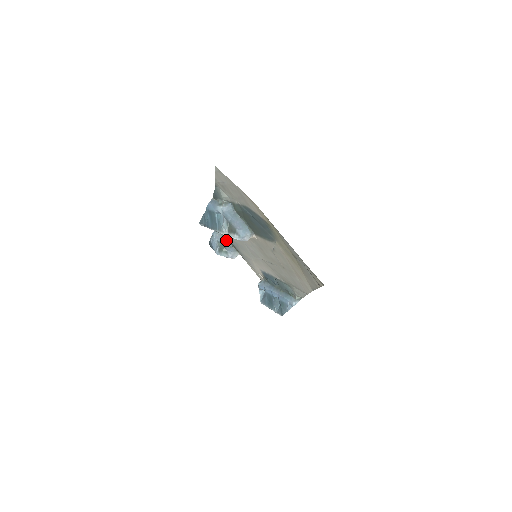
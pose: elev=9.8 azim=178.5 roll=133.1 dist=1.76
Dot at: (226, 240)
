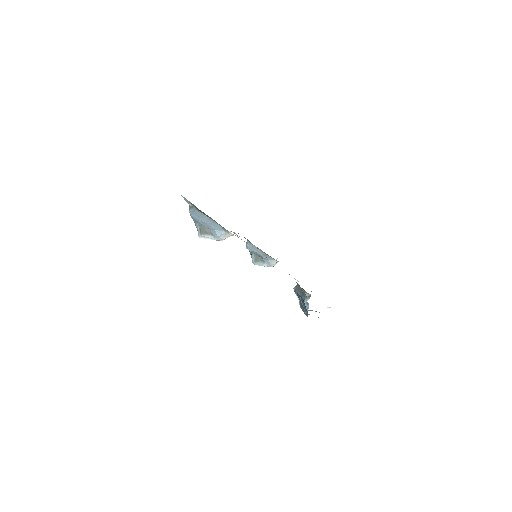
Dot at: (258, 249)
